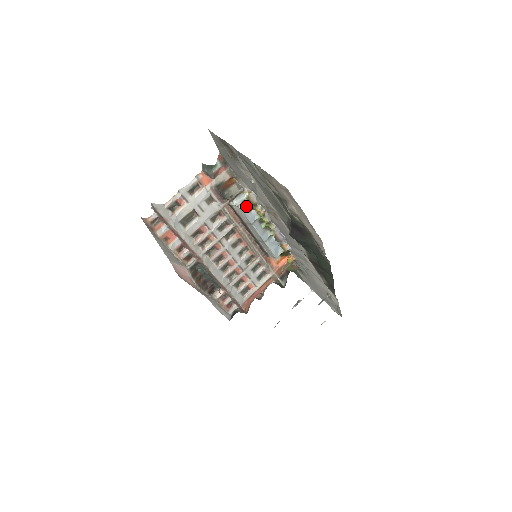
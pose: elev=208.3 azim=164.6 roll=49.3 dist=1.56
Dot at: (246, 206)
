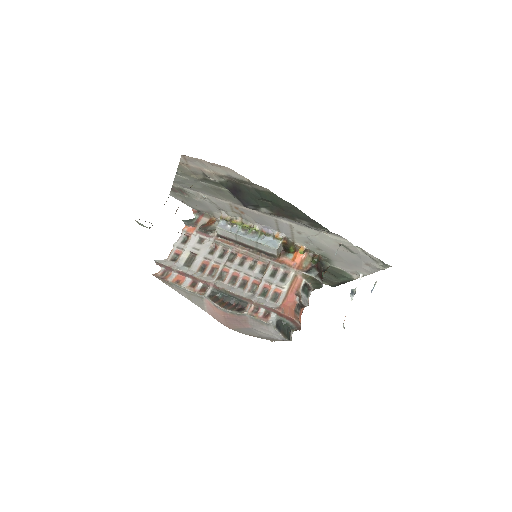
Dot at: (225, 225)
